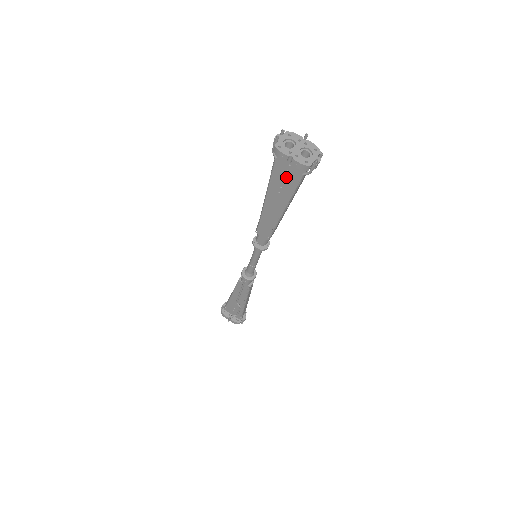
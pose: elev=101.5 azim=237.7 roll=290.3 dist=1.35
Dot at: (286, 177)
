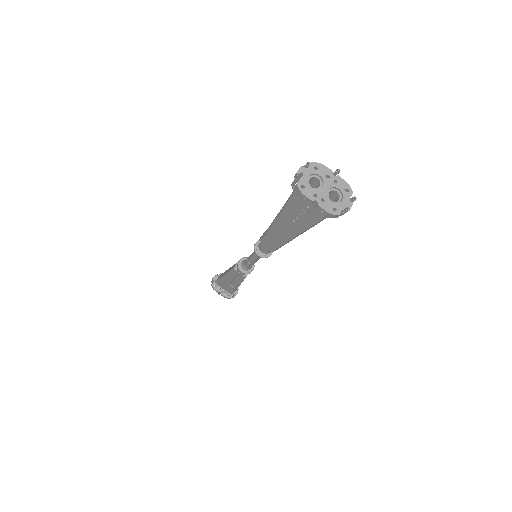
Dot at: (305, 211)
